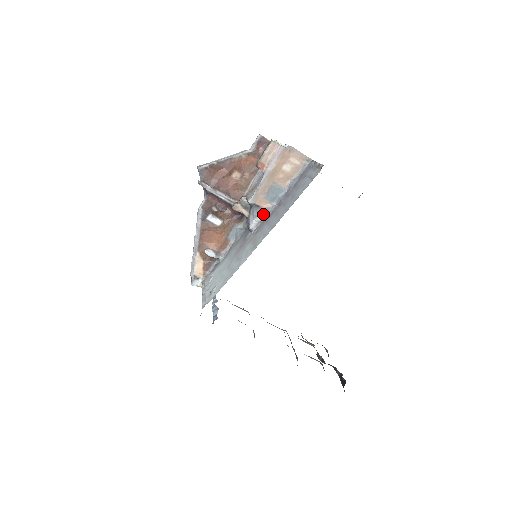
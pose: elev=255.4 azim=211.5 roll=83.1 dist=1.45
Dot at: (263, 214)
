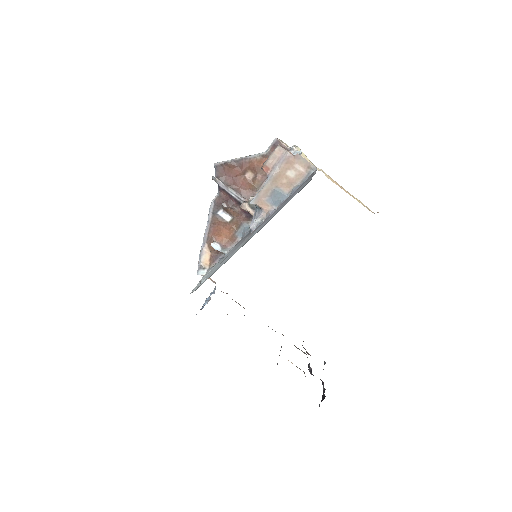
Dot at: (264, 216)
